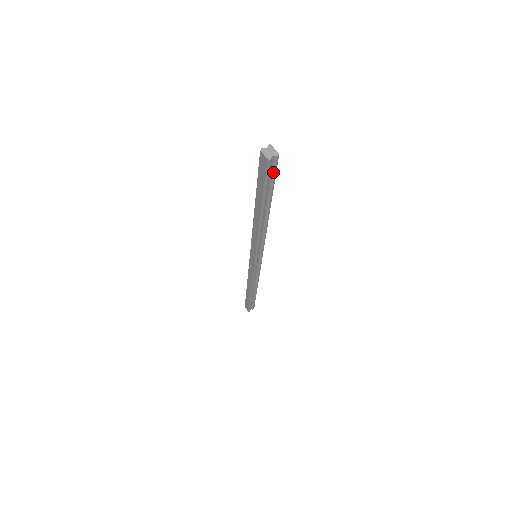
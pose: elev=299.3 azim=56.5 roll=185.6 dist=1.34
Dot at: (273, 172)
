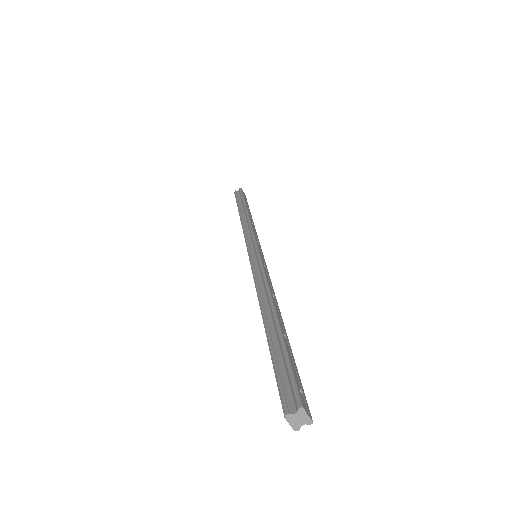
Dot at: occluded
